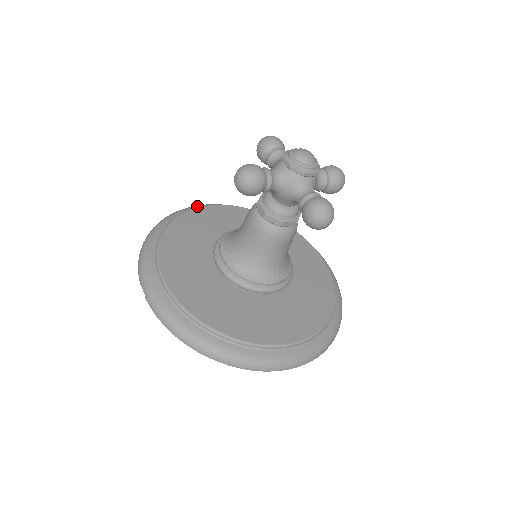
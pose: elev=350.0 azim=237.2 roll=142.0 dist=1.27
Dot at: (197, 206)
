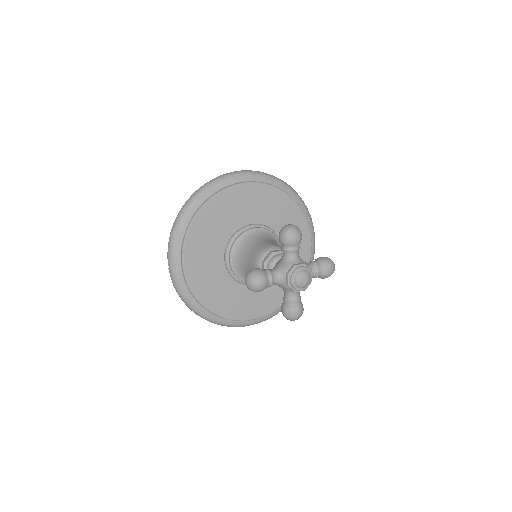
Dot at: (232, 179)
